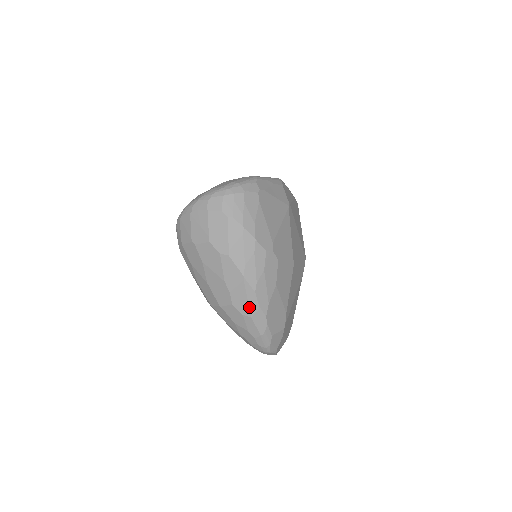
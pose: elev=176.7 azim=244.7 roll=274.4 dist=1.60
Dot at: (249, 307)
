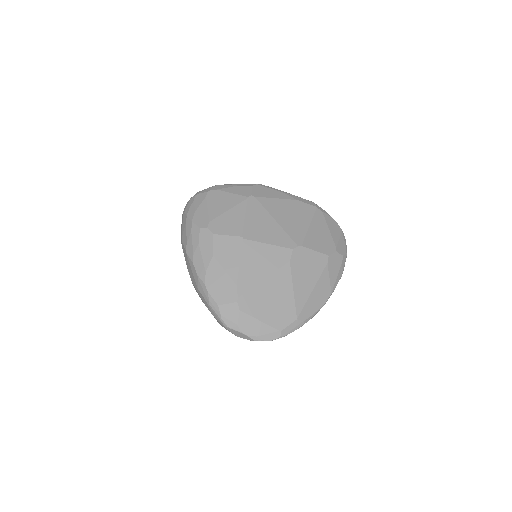
Dot at: (195, 279)
